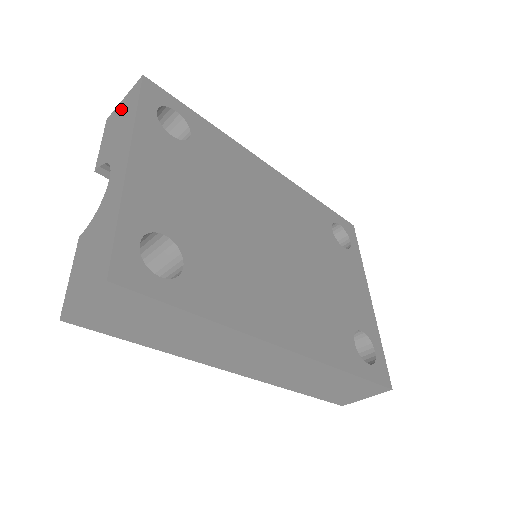
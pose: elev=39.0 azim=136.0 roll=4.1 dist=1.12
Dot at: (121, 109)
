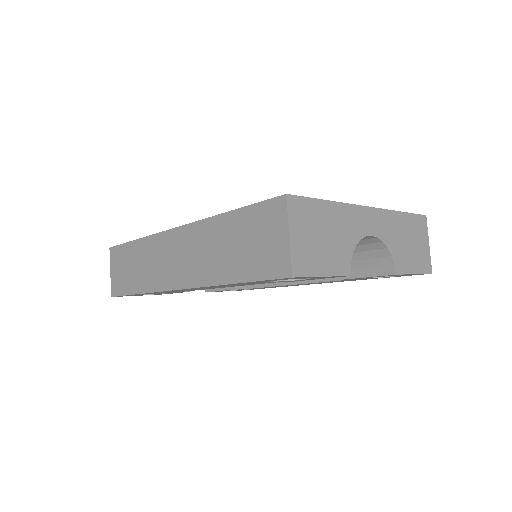
Dot at: occluded
